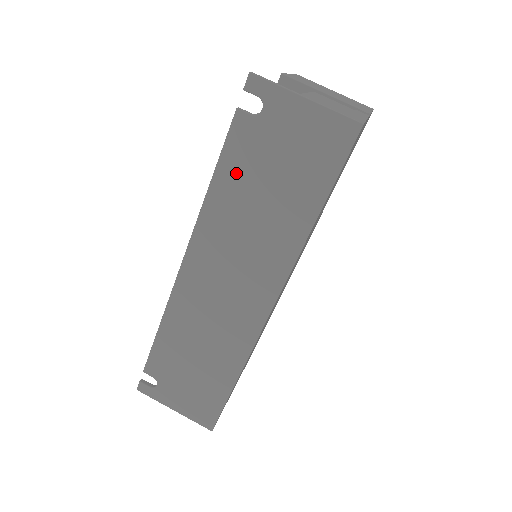
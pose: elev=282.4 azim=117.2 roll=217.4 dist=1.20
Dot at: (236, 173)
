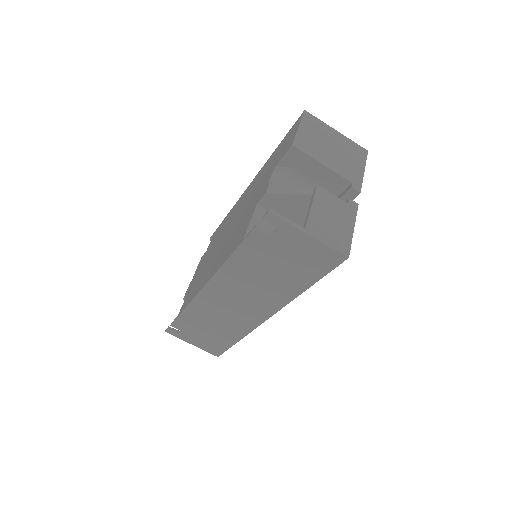
Dot at: (251, 257)
